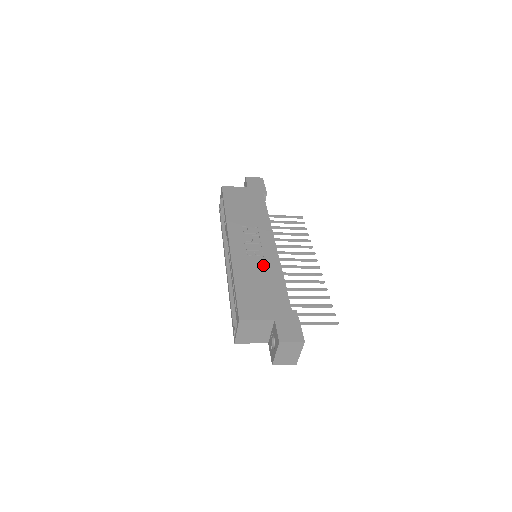
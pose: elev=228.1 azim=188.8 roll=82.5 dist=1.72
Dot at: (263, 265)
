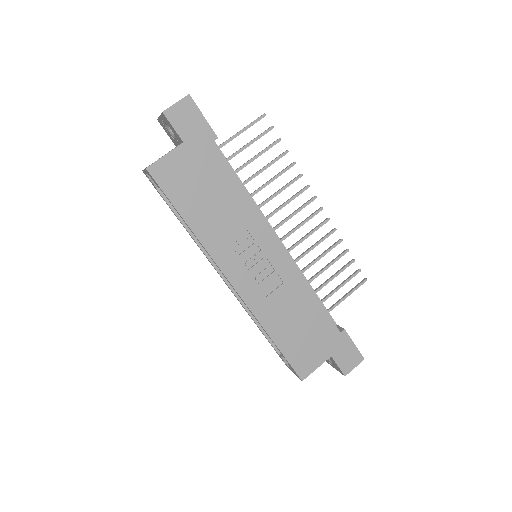
Dot at: (287, 293)
